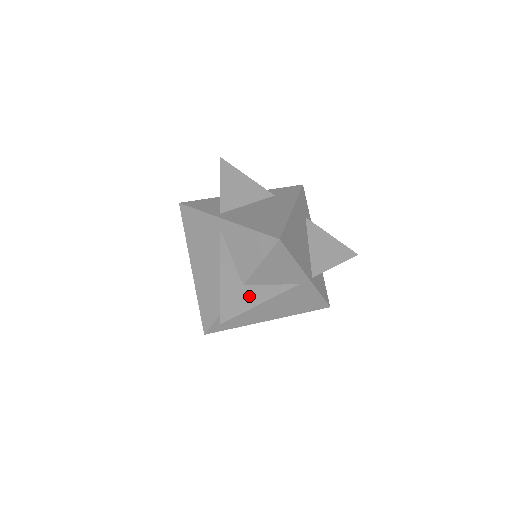
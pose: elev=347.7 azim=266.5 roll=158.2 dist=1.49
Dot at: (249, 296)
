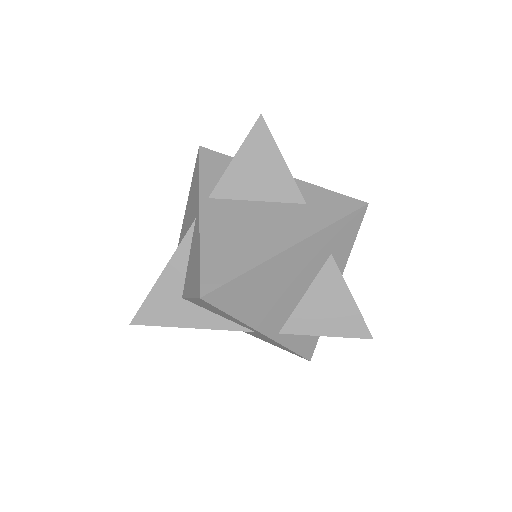
Dot at: (181, 313)
